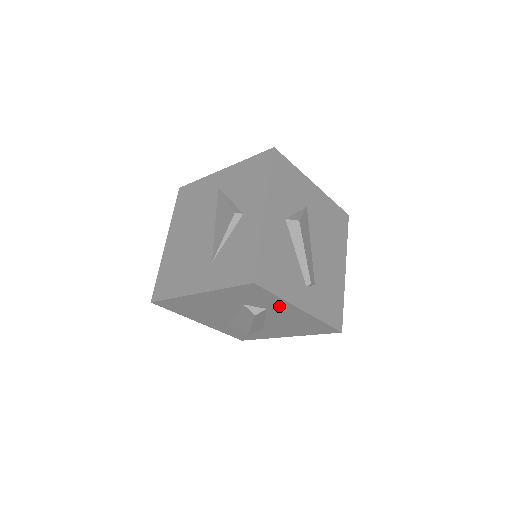
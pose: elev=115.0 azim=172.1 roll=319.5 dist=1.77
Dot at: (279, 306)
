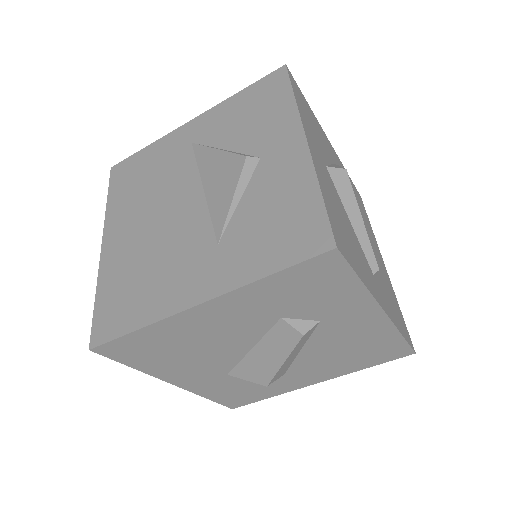
Dot at: (348, 309)
